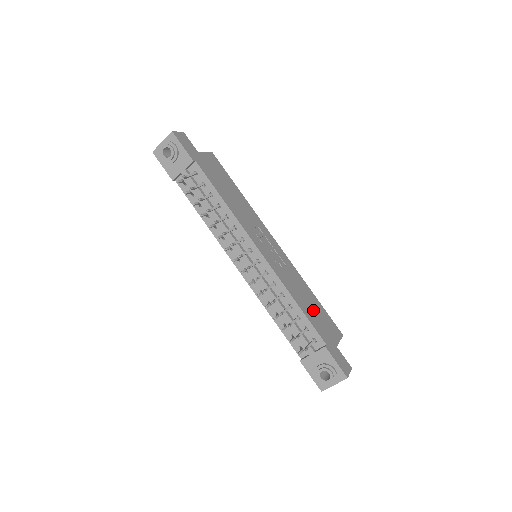
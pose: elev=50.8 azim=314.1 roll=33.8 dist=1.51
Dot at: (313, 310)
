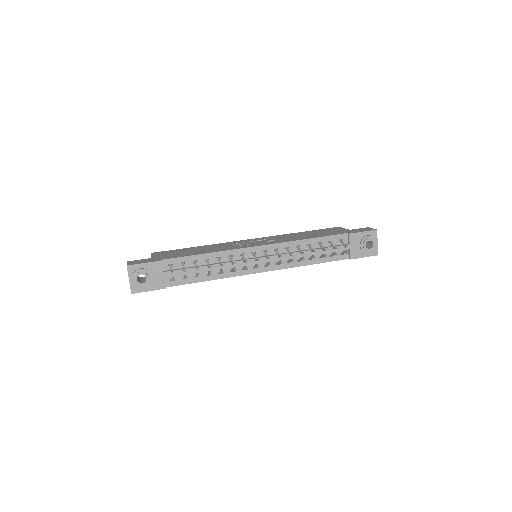
Dot at: (316, 234)
